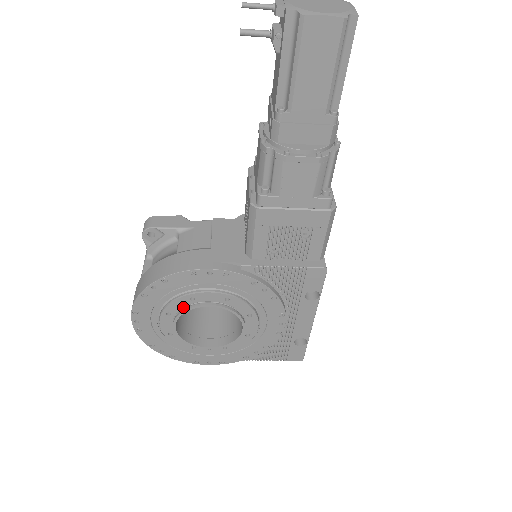
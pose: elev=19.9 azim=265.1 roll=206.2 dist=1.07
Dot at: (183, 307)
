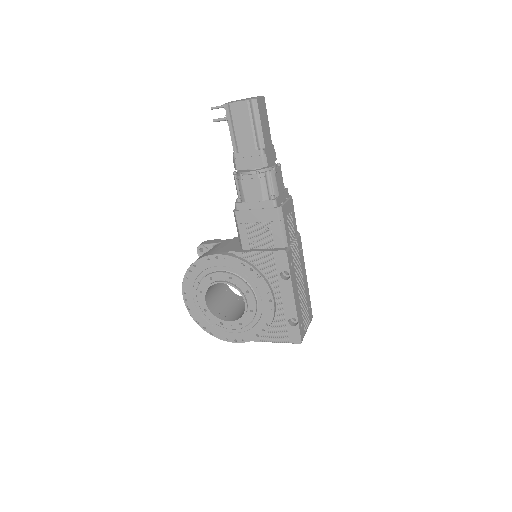
Dot at: (208, 286)
